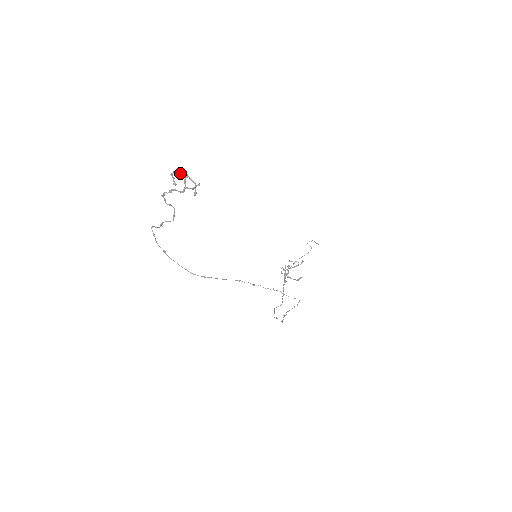
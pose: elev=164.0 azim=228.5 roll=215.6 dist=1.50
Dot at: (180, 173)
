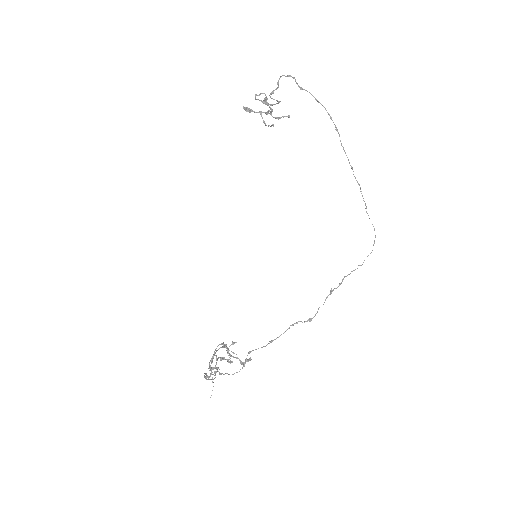
Dot at: (254, 112)
